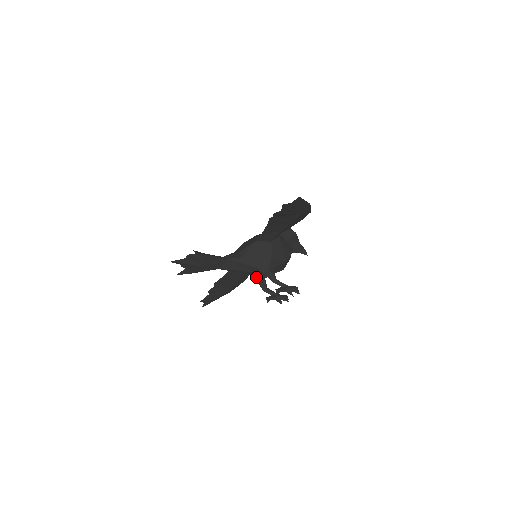
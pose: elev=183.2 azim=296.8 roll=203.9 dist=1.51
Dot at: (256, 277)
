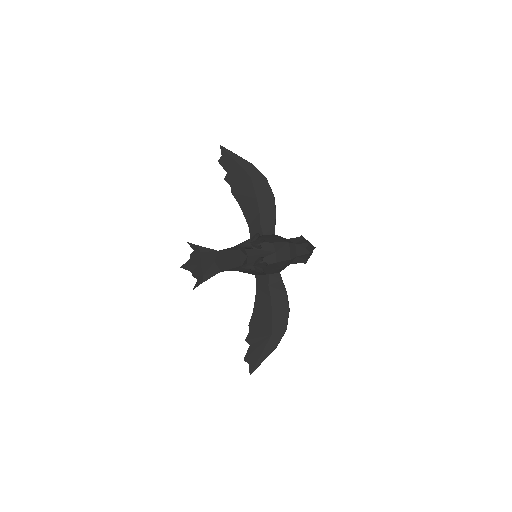
Dot at: (246, 263)
